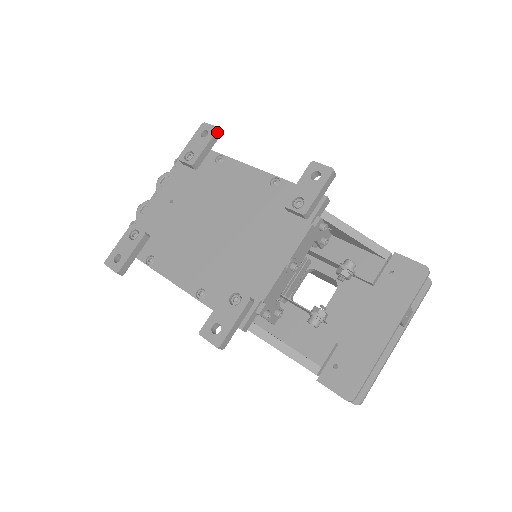
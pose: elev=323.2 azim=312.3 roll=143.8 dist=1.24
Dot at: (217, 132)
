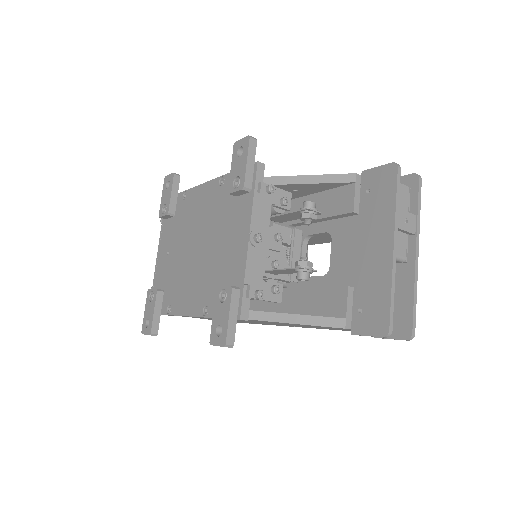
Dot at: (175, 177)
